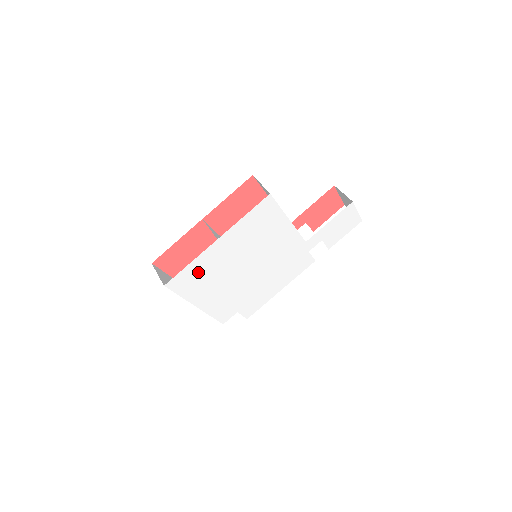
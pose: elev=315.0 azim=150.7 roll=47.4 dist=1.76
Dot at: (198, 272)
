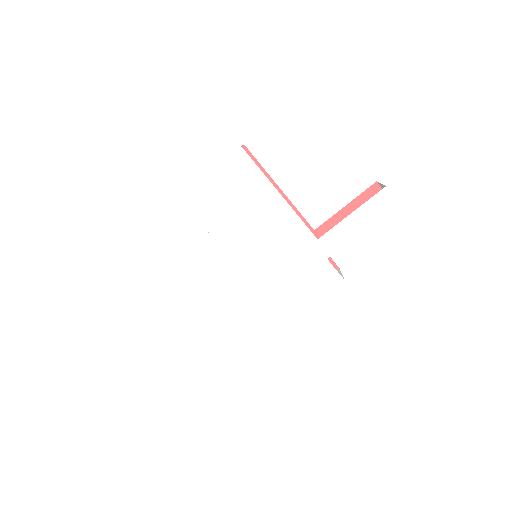
Dot at: (162, 243)
